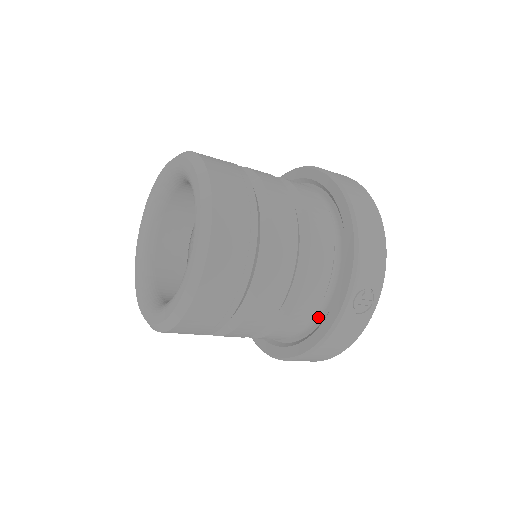
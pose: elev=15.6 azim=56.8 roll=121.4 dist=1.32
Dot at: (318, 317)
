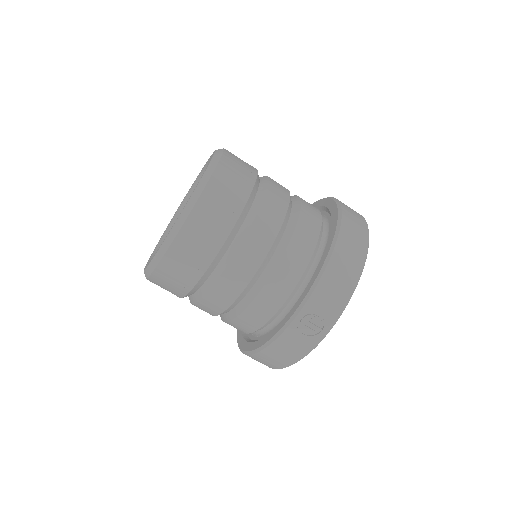
Dot at: (275, 325)
